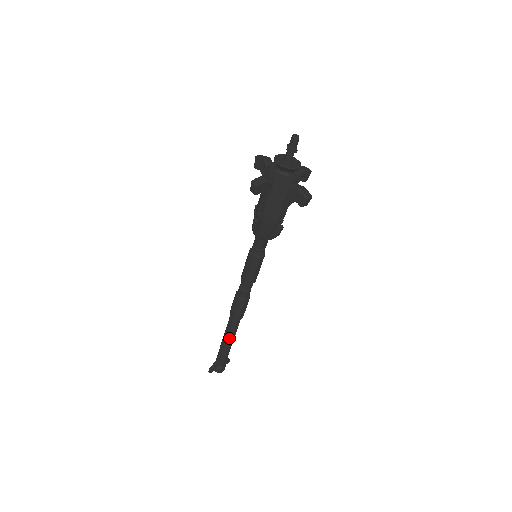
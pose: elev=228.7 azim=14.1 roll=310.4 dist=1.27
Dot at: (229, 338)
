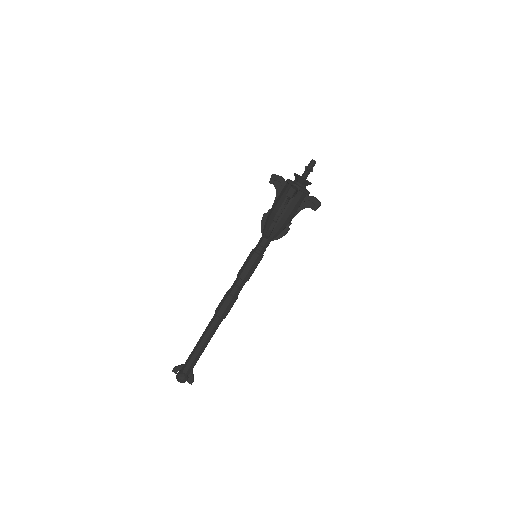
Dot at: (203, 336)
